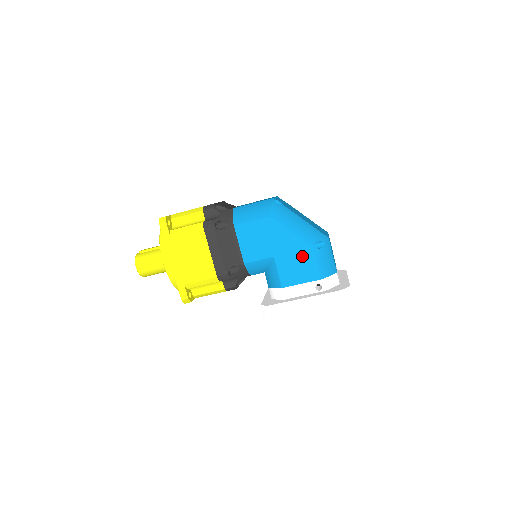
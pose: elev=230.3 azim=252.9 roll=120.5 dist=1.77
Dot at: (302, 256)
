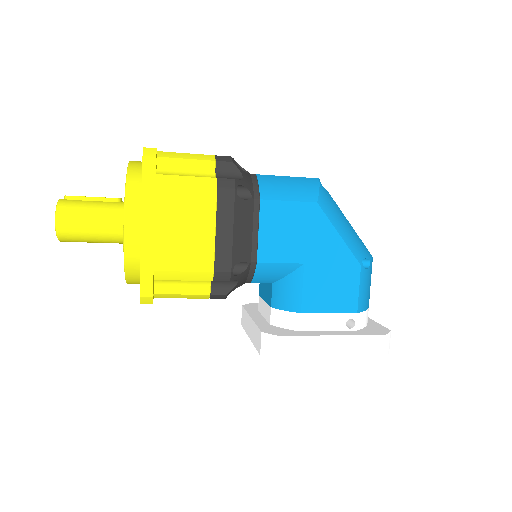
Dot at: (343, 273)
